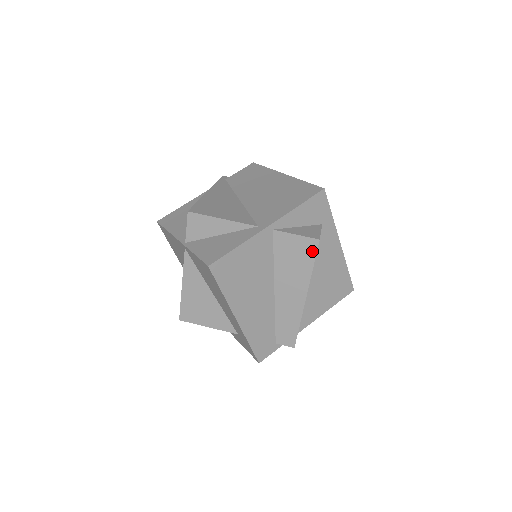
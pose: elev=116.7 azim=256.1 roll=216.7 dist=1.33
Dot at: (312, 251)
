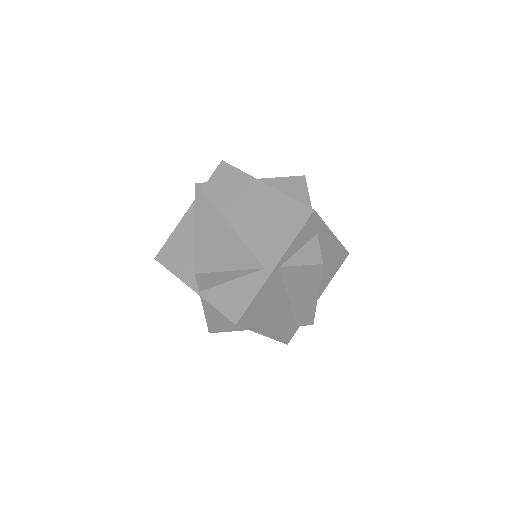
Dot at: (318, 272)
